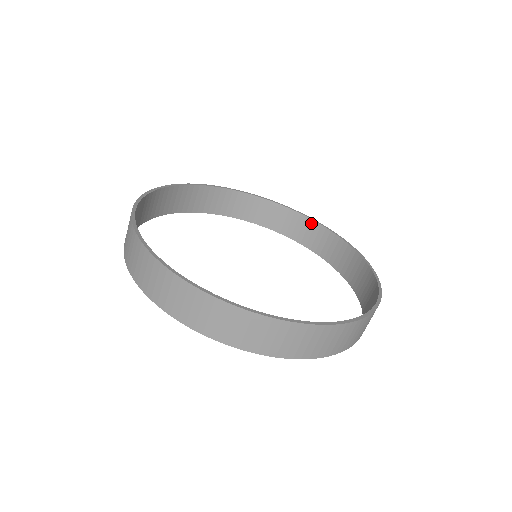
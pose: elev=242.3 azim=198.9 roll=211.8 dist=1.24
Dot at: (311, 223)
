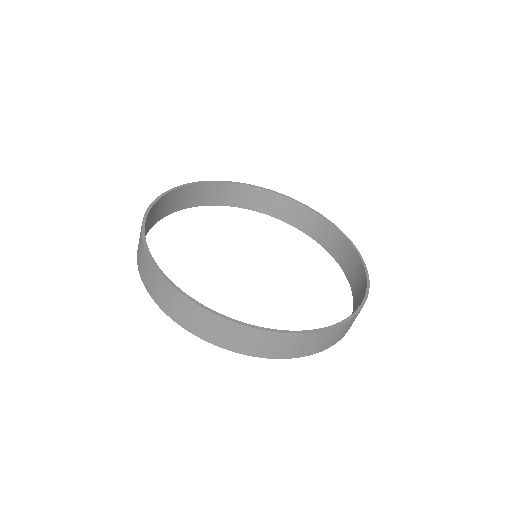
Dot at: (247, 188)
